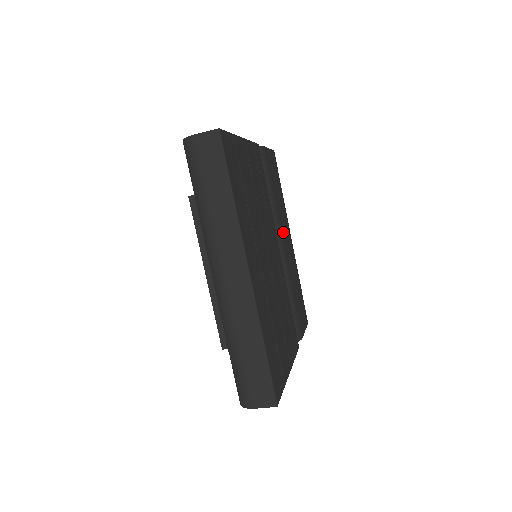
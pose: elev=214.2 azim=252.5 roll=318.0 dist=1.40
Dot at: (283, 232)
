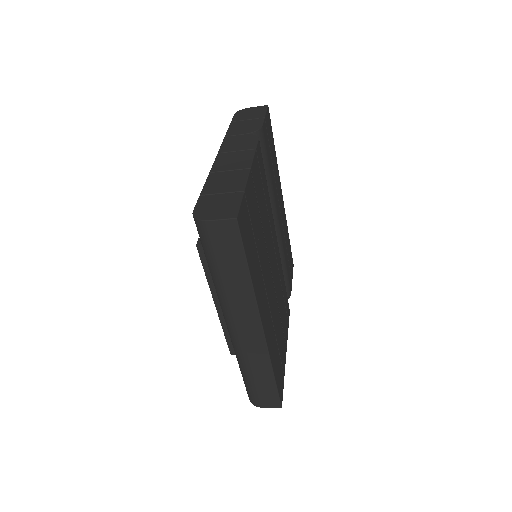
Dot at: (278, 205)
